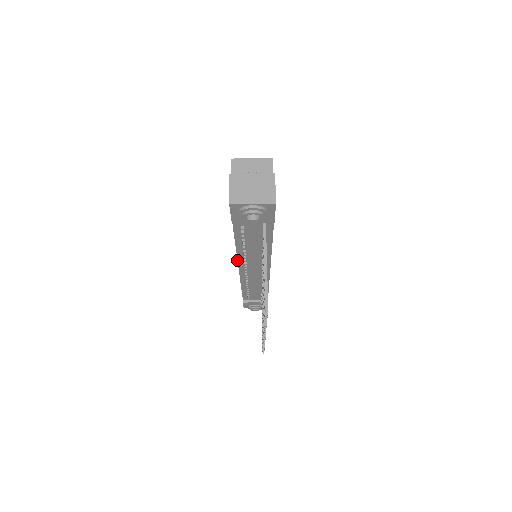
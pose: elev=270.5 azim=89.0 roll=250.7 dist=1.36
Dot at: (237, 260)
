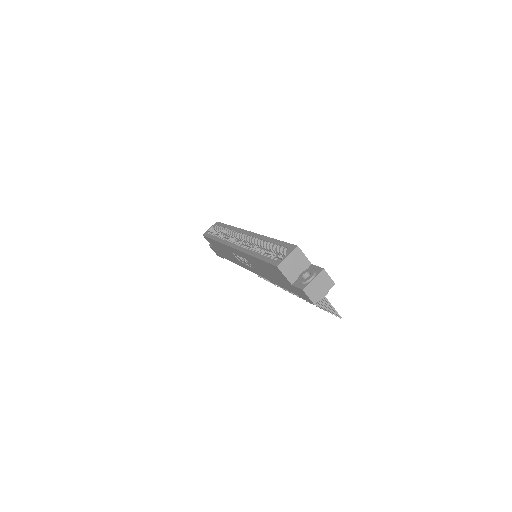
Dot at: occluded
